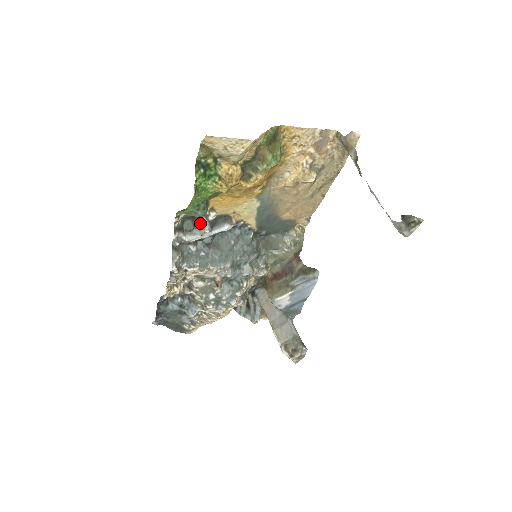
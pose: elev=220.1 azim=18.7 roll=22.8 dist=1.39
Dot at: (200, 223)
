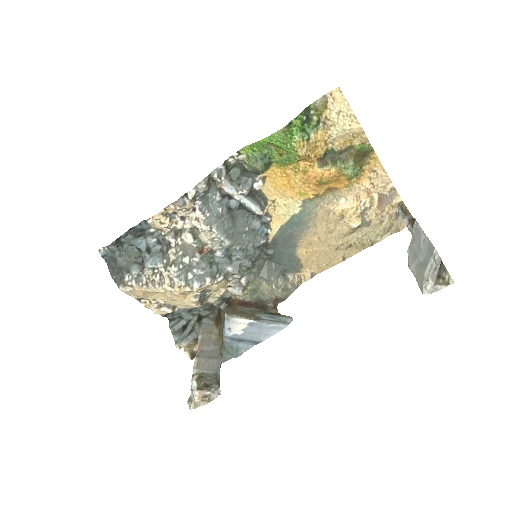
Dot at: (244, 181)
